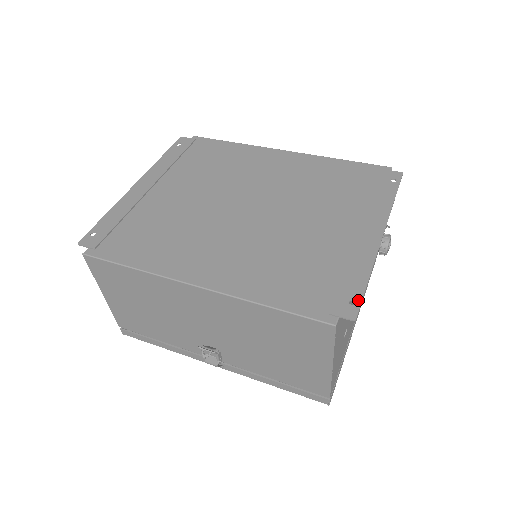
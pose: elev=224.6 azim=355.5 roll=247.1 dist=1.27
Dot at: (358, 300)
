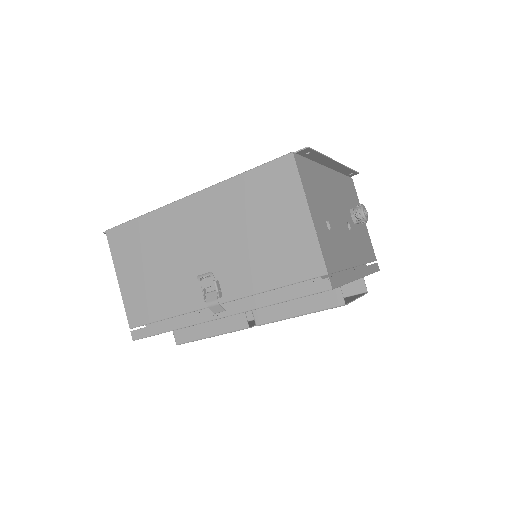
Dot at: (312, 151)
